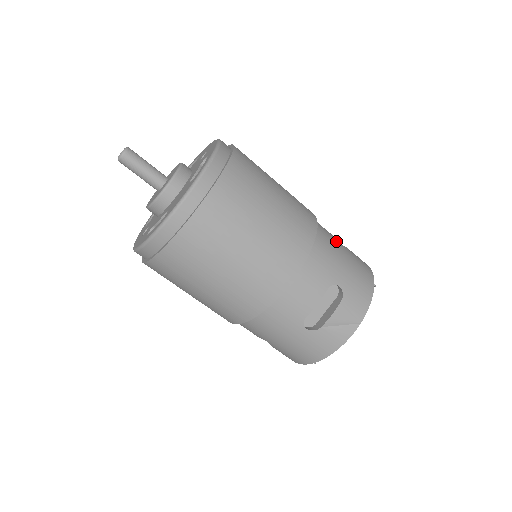
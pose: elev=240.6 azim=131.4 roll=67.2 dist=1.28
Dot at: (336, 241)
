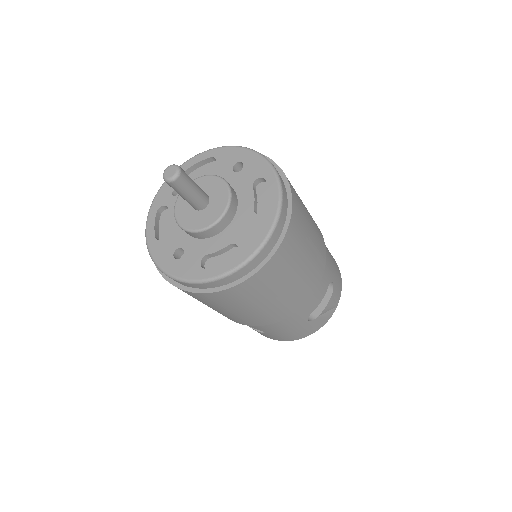
Dot at: occluded
